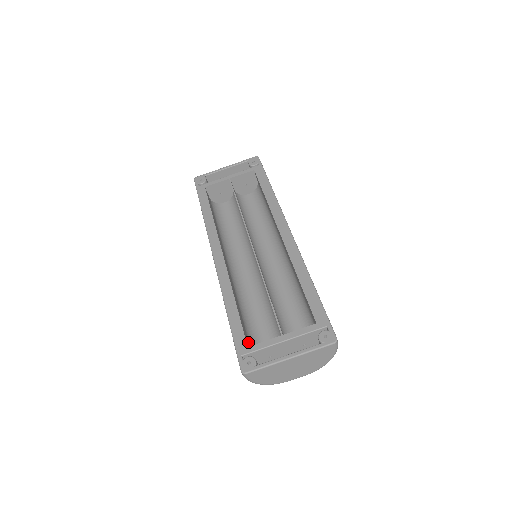
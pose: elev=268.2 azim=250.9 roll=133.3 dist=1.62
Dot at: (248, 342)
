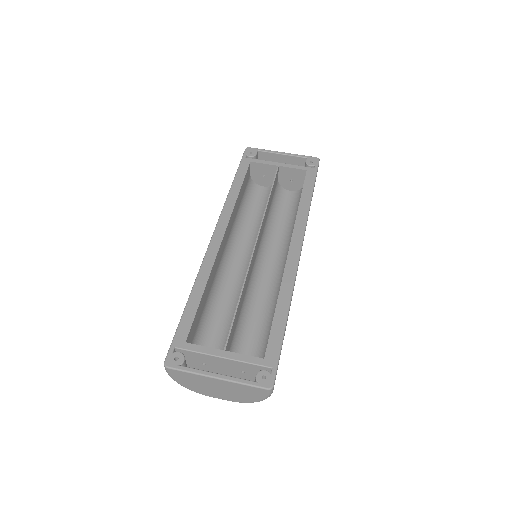
Dot at: (193, 336)
